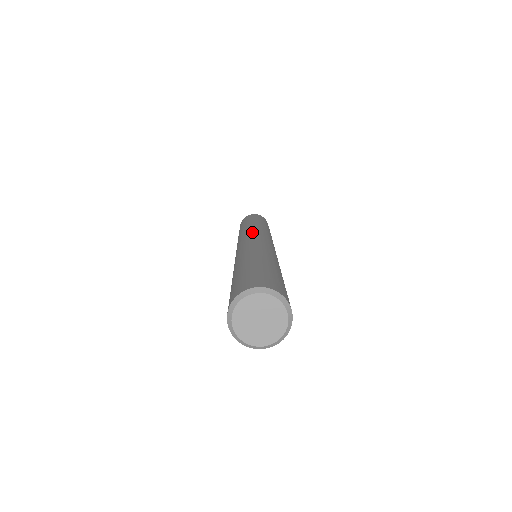
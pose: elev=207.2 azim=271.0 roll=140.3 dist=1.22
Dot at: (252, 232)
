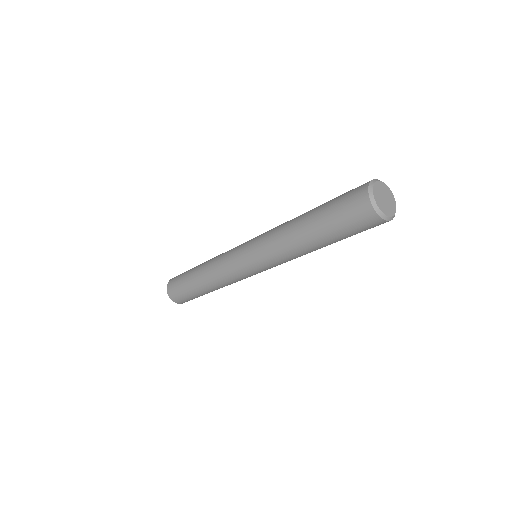
Dot at: occluded
